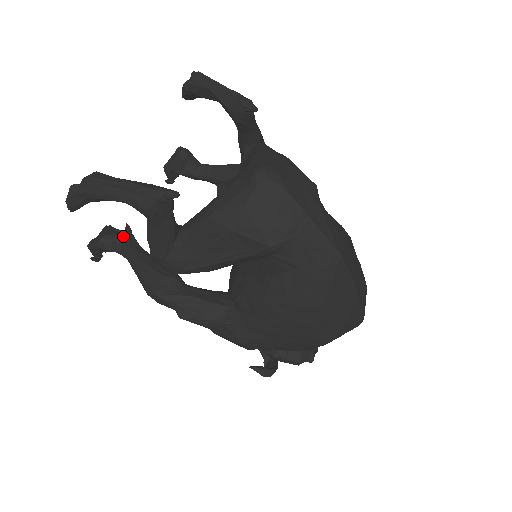
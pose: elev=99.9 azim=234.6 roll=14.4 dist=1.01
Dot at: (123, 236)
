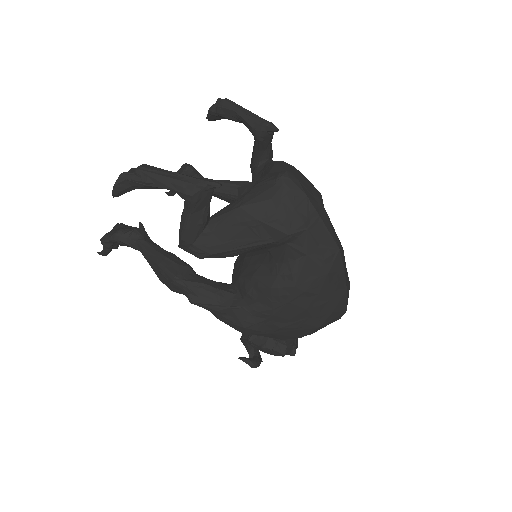
Dot at: (138, 231)
